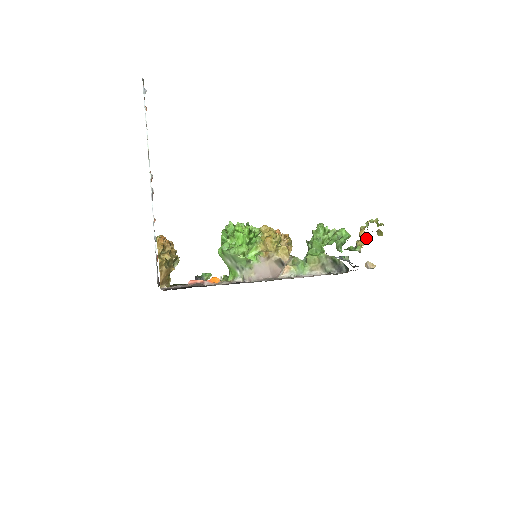
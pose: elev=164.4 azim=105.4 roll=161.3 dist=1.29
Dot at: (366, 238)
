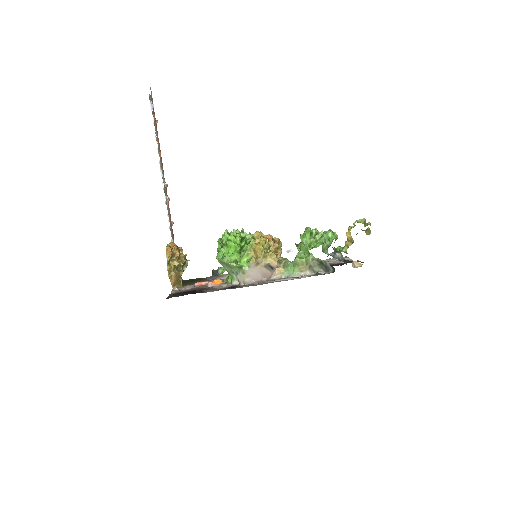
Dot at: (352, 239)
